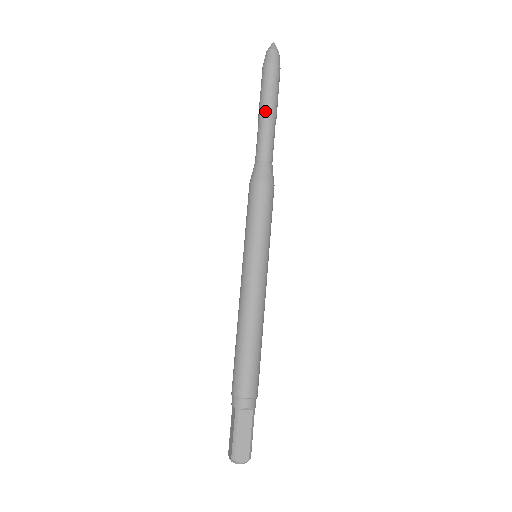
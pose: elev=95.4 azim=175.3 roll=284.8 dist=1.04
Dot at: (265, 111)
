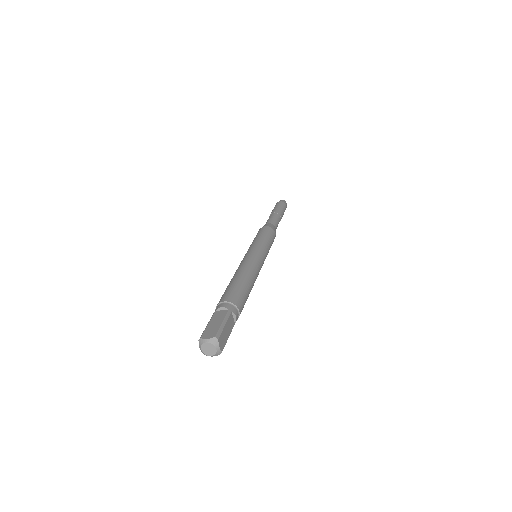
Dot at: (272, 213)
